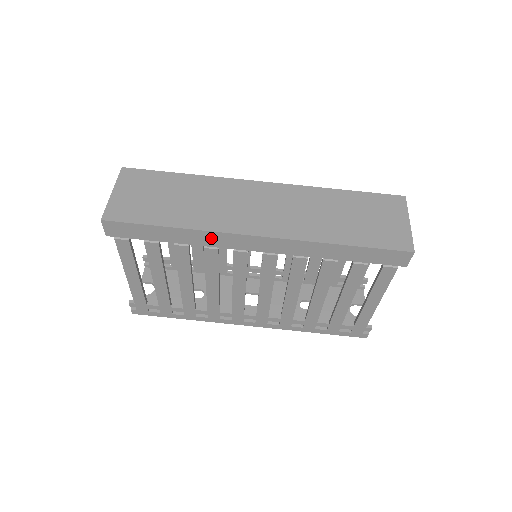
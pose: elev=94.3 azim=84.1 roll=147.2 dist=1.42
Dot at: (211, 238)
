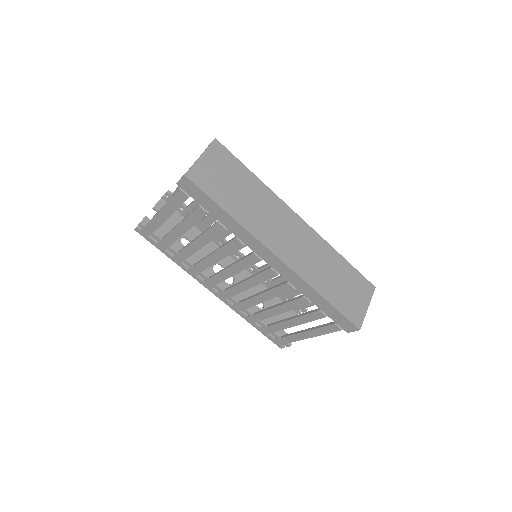
Dot at: (247, 237)
